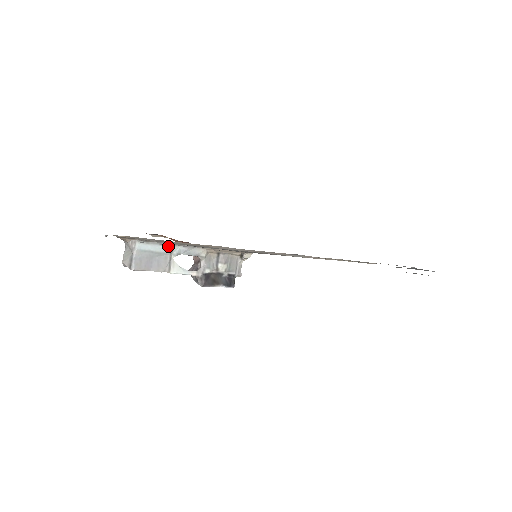
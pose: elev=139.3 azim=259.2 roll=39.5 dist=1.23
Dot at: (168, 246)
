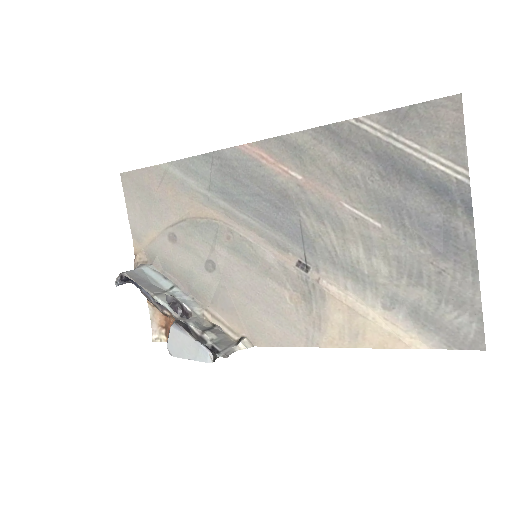
Dot at: (170, 284)
